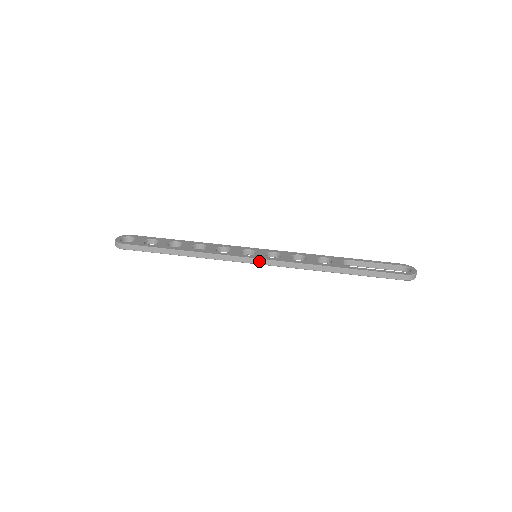
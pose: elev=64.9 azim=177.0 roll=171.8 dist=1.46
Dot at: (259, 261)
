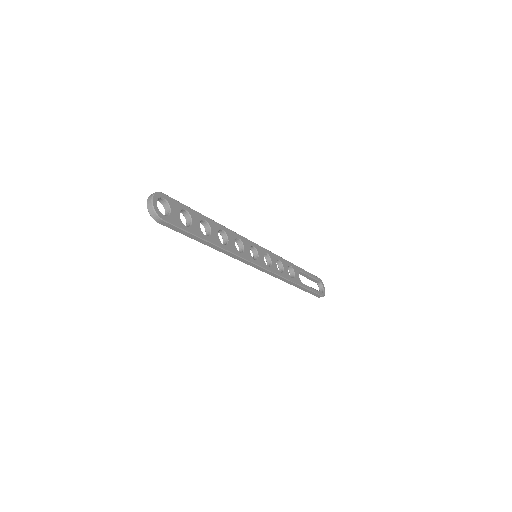
Dot at: (260, 268)
